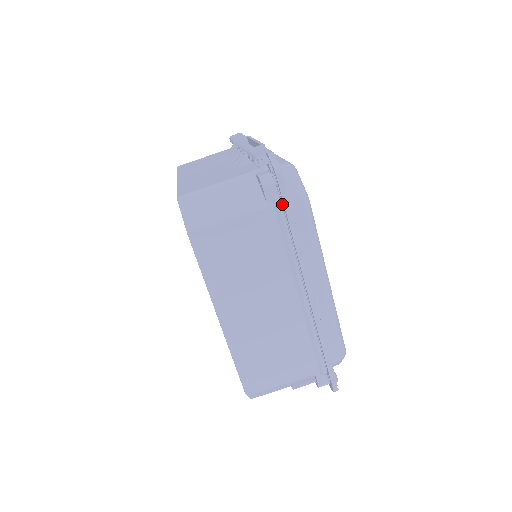
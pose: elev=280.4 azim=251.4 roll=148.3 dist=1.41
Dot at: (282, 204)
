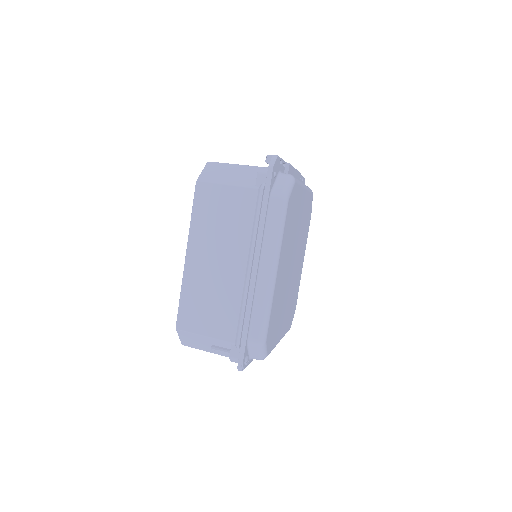
Dot at: (265, 191)
